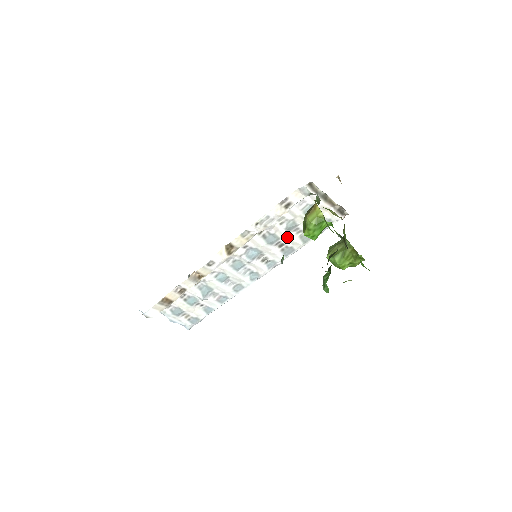
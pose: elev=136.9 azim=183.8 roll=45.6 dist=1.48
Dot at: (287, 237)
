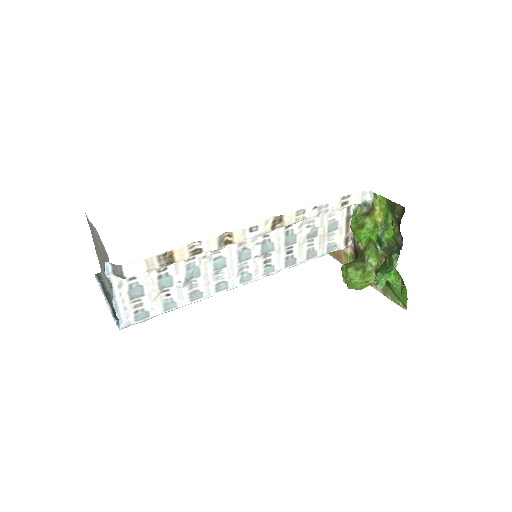
Dot at: (300, 245)
